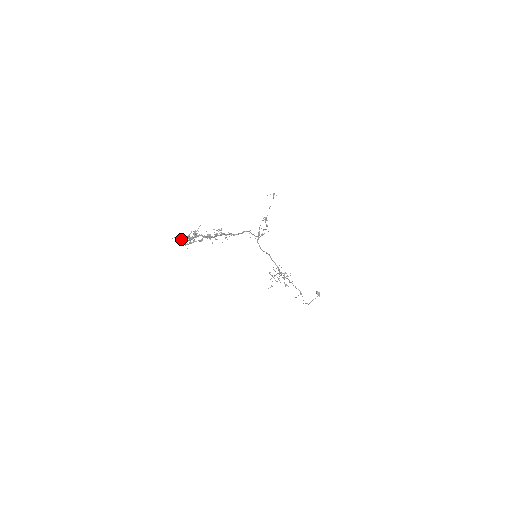
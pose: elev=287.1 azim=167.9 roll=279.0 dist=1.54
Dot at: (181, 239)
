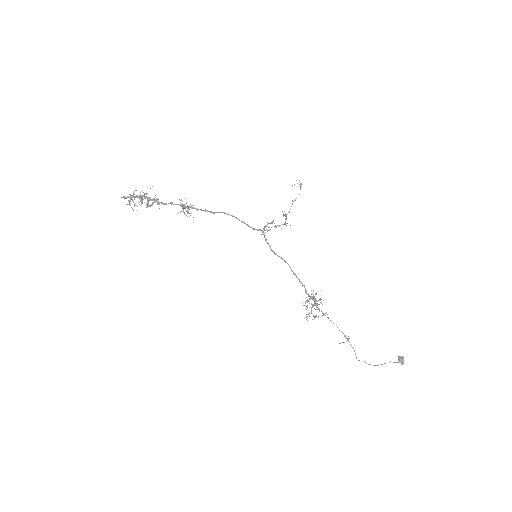
Dot at: (123, 196)
